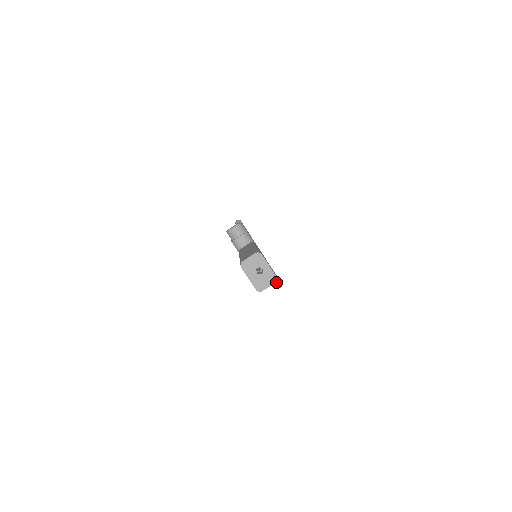
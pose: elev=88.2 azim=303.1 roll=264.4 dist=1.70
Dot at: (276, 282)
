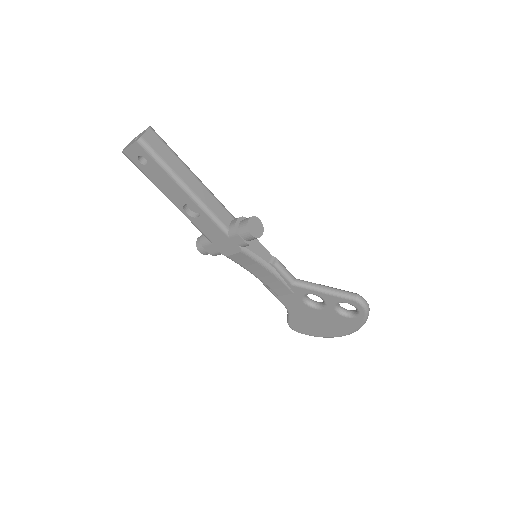
Dot at: (343, 294)
